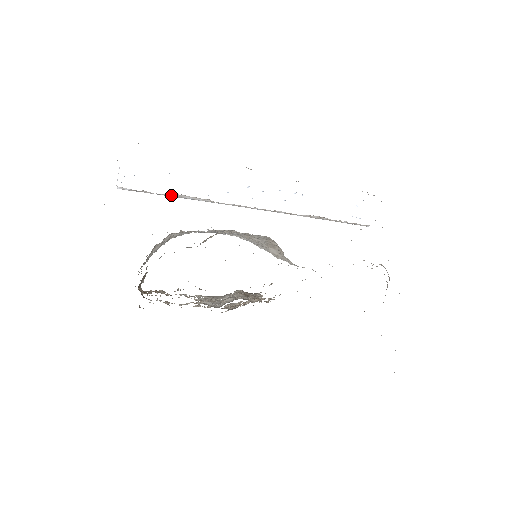
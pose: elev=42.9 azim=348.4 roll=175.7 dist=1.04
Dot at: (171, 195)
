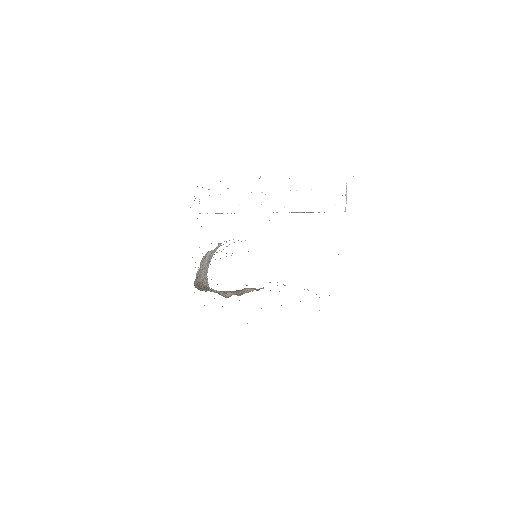
Dot at: (220, 213)
